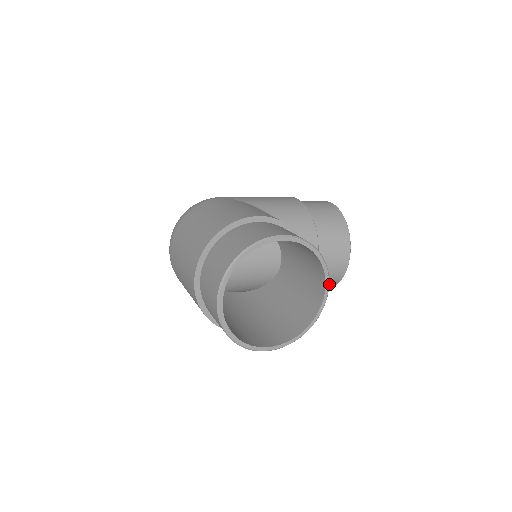
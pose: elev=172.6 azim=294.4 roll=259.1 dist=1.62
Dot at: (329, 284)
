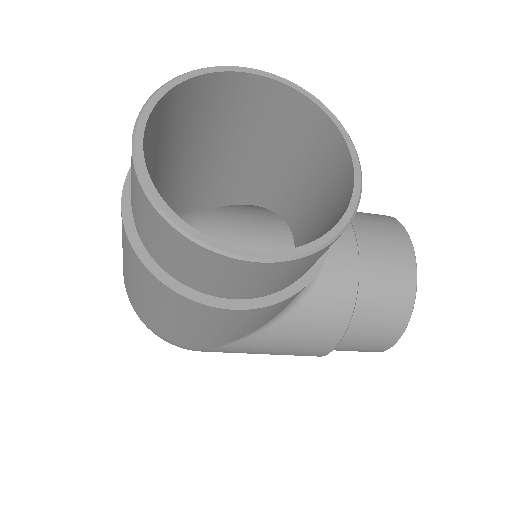
Dot at: (395, 312)
